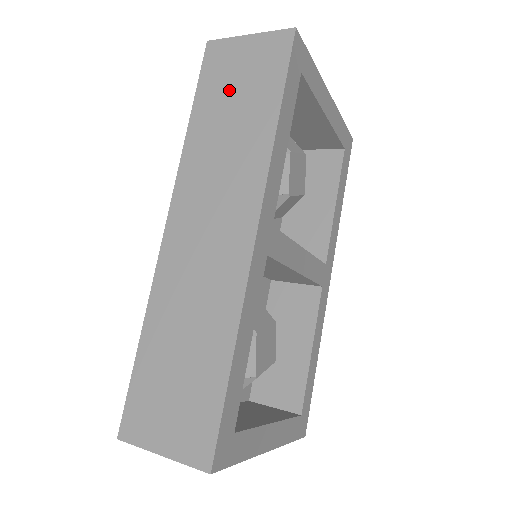
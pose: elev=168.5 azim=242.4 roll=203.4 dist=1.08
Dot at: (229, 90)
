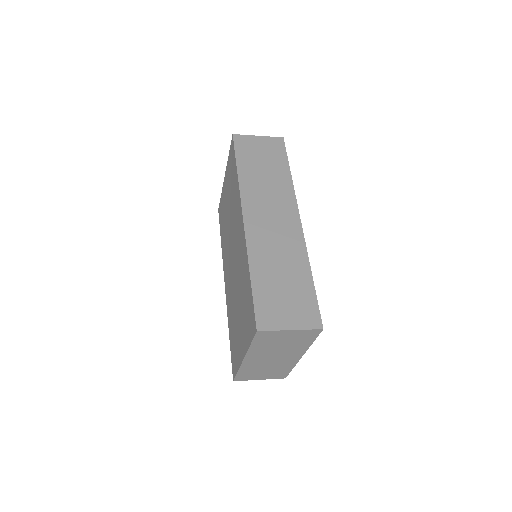
Dot at: (257, 158)
